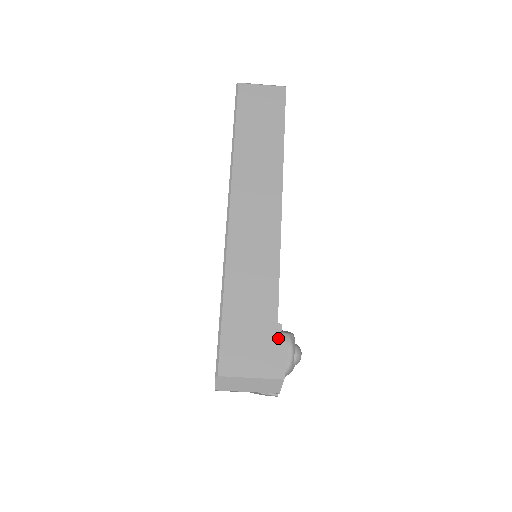
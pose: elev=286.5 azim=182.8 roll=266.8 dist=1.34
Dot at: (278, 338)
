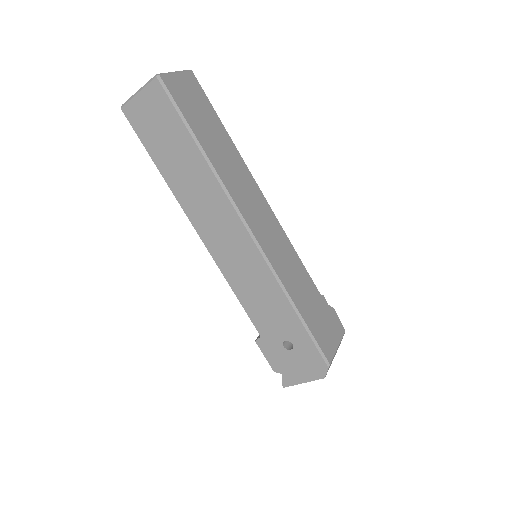
Dot at: (328, 306)
